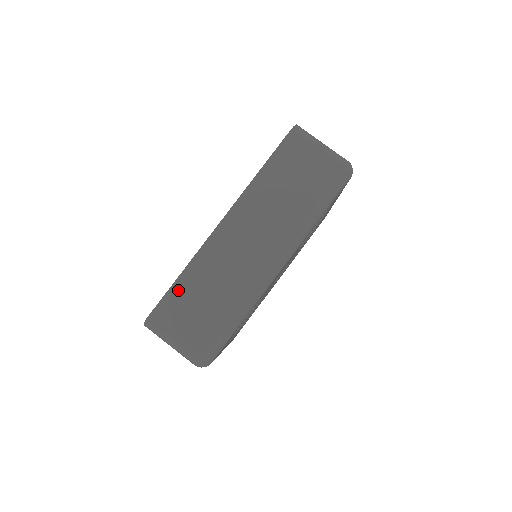
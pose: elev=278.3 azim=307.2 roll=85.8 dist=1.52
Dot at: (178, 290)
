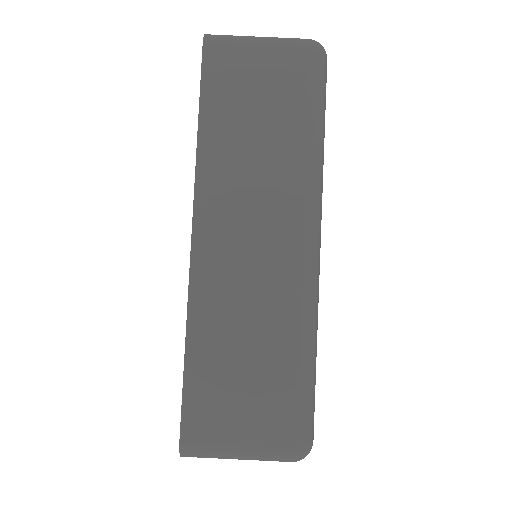
Dot at: (197, 374)
